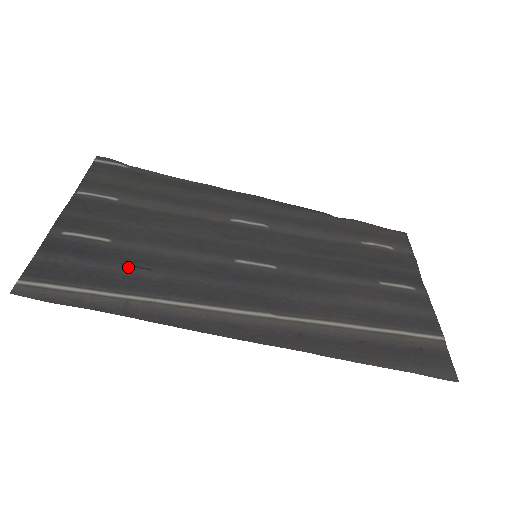
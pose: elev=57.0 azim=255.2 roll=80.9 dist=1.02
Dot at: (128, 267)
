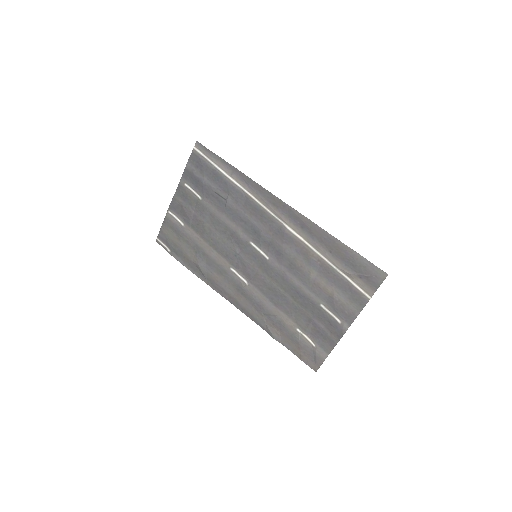
Dot at: (217, 192)
